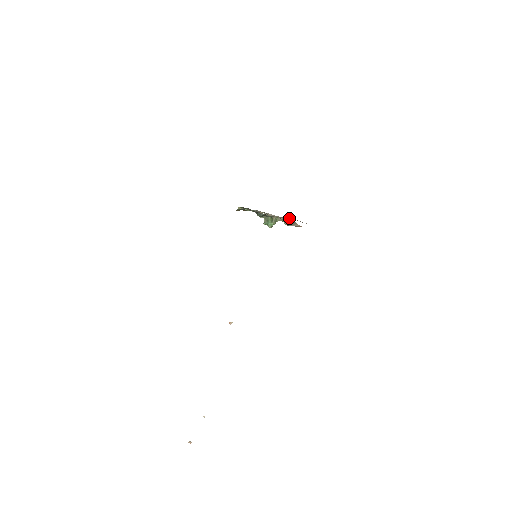
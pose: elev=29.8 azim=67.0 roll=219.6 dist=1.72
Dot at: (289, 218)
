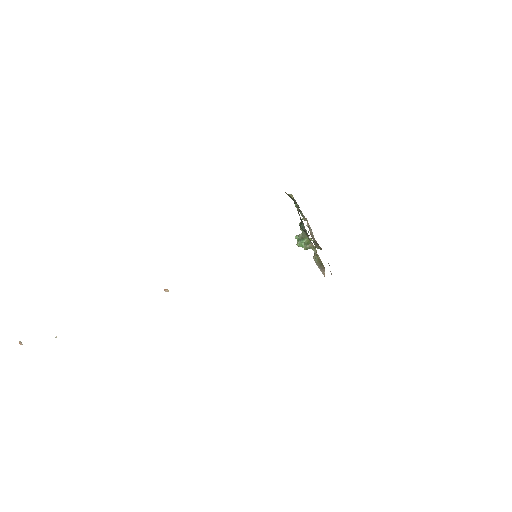
Dot at: occluded
